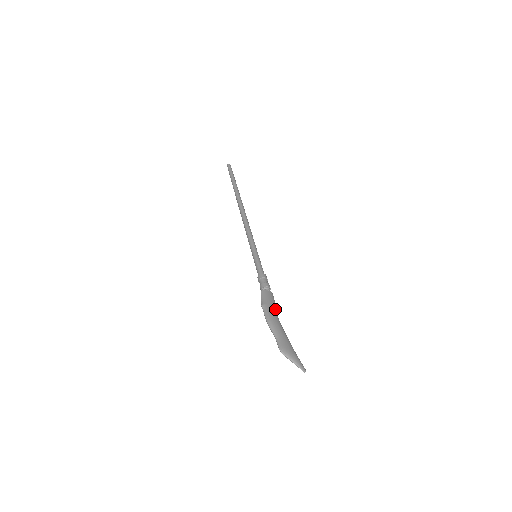
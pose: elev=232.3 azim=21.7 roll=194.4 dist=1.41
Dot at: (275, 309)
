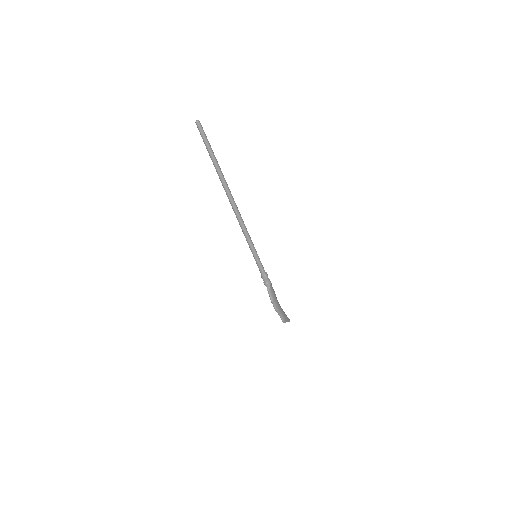
Dot at: (276, 297)
